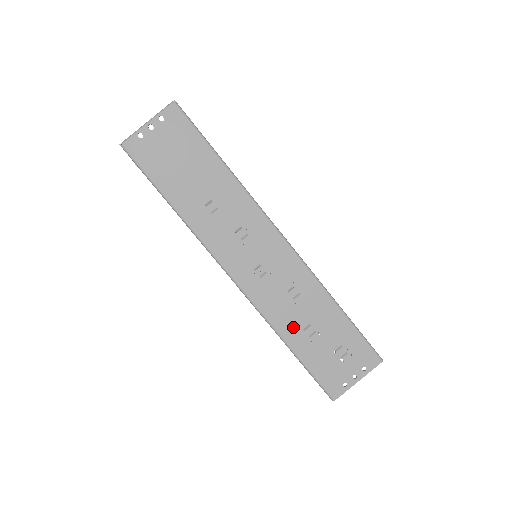
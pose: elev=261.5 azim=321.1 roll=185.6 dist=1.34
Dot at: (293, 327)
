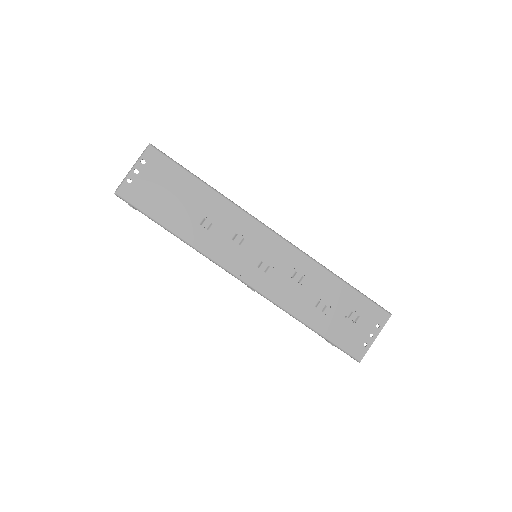
Dot at: (306, 307)
